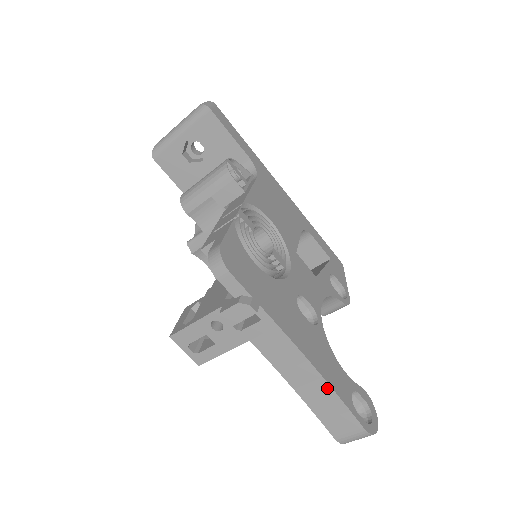
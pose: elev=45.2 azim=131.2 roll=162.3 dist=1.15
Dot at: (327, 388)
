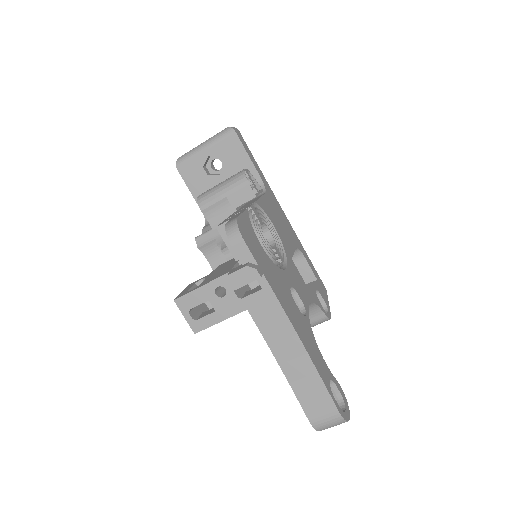
Dot at: (310, 365)
